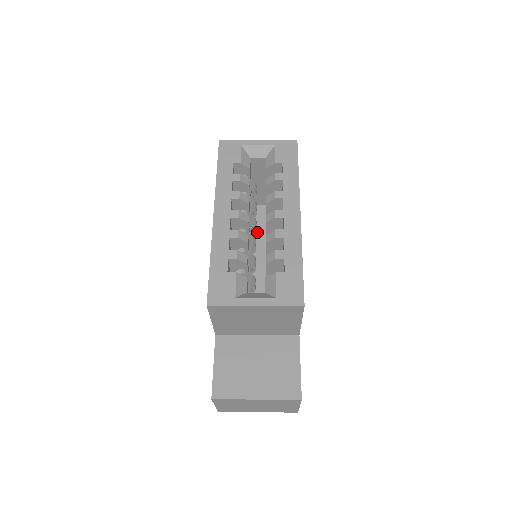
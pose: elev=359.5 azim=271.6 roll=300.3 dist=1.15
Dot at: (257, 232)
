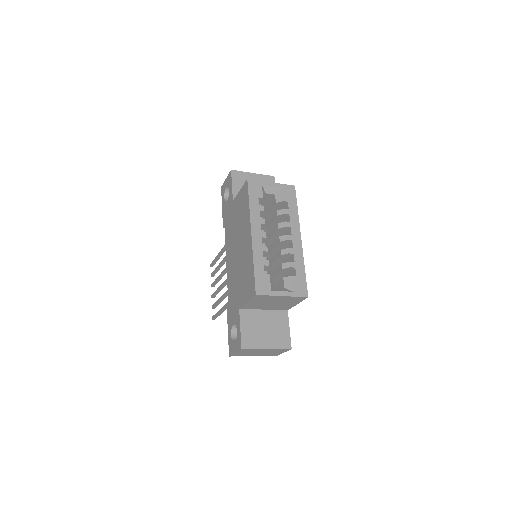
Dot at: occluded
